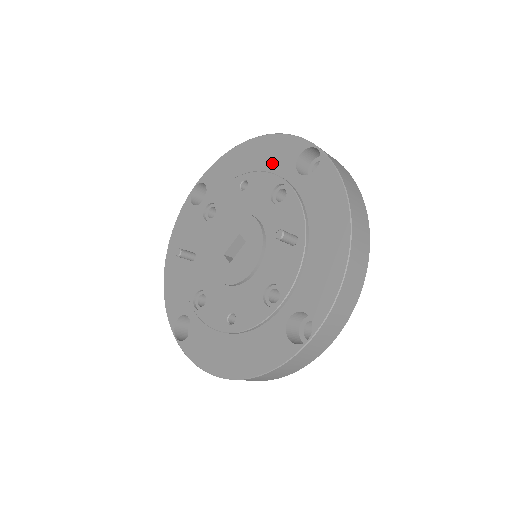
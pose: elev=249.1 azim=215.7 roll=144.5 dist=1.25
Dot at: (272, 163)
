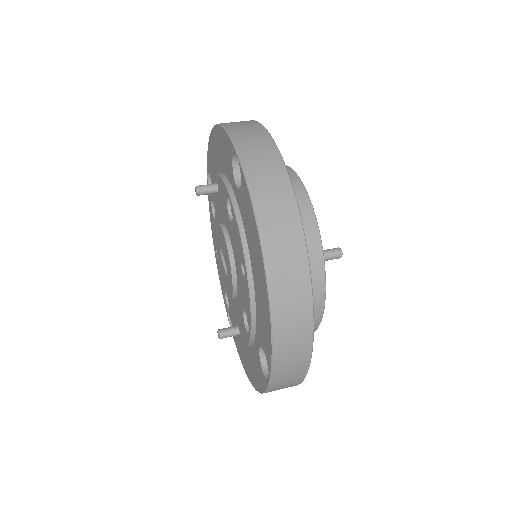
Dot at: occluded
